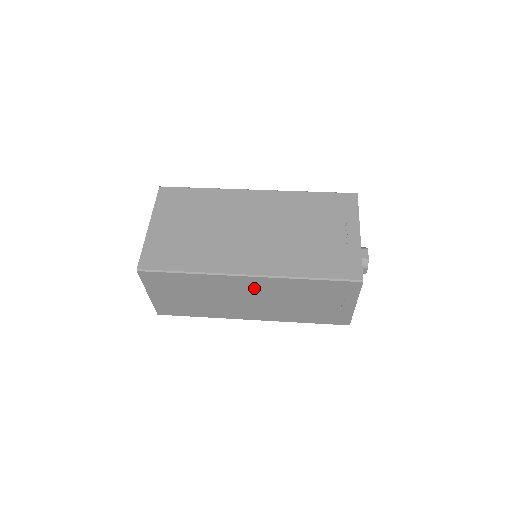
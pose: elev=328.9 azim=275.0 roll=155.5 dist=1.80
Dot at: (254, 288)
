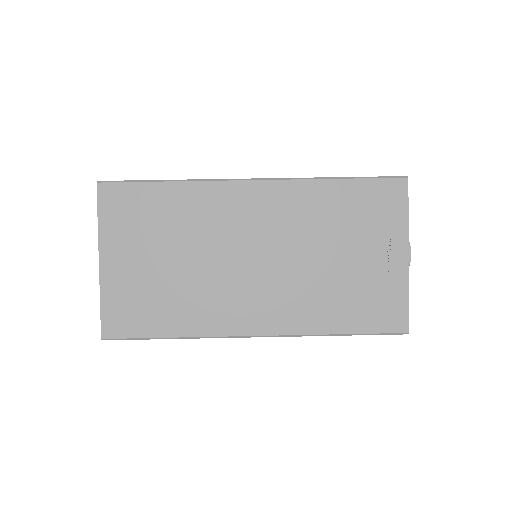
Dot at: occluded
